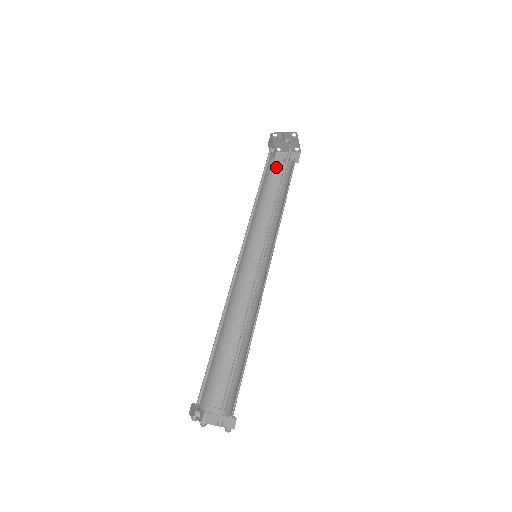
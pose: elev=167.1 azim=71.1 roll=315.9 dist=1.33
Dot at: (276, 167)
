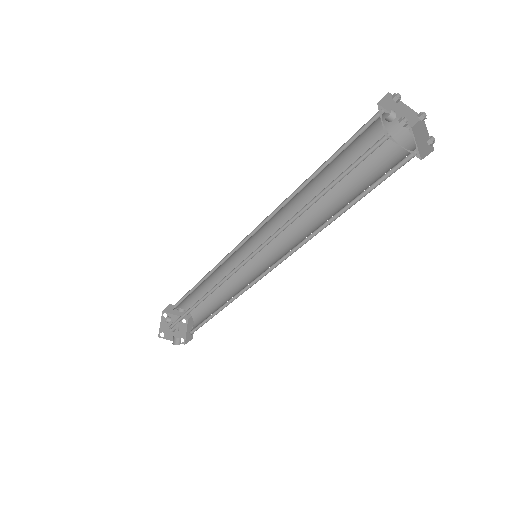
Dot at: occluded
